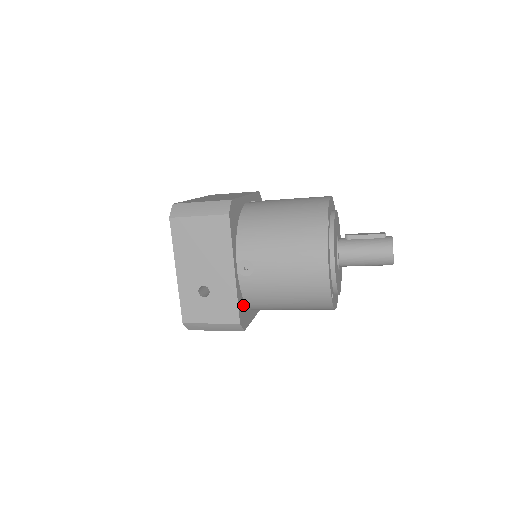
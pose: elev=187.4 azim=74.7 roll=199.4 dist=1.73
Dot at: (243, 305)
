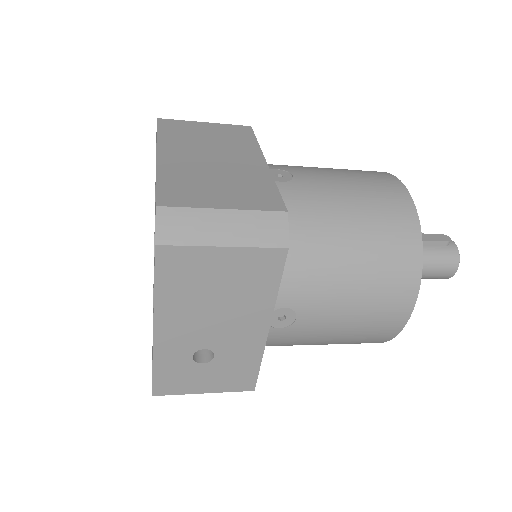
Dot at: occluded
